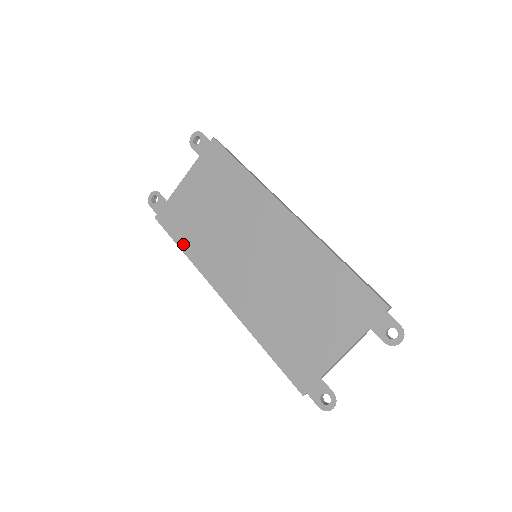
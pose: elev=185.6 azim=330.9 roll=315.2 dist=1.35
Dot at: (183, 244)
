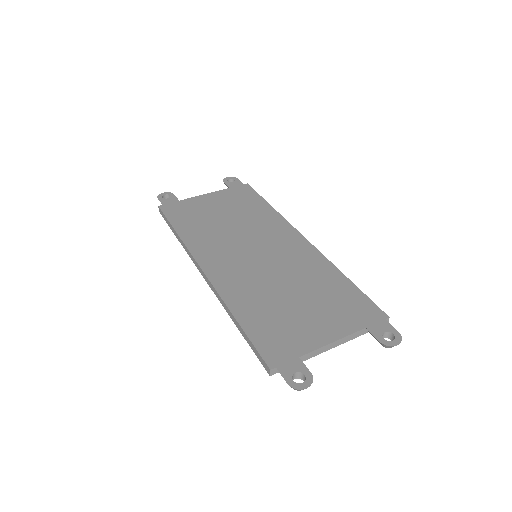
Dot at: (180, 228)
